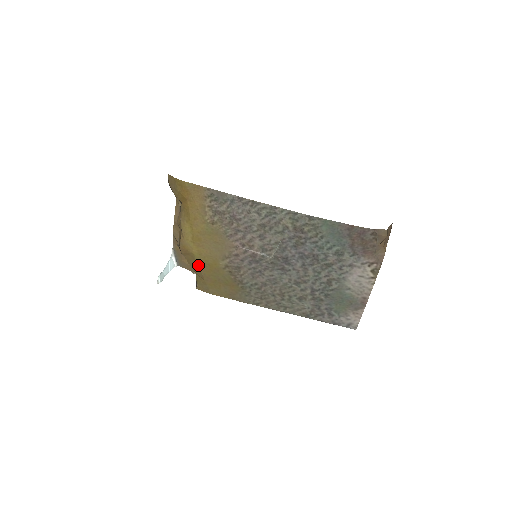
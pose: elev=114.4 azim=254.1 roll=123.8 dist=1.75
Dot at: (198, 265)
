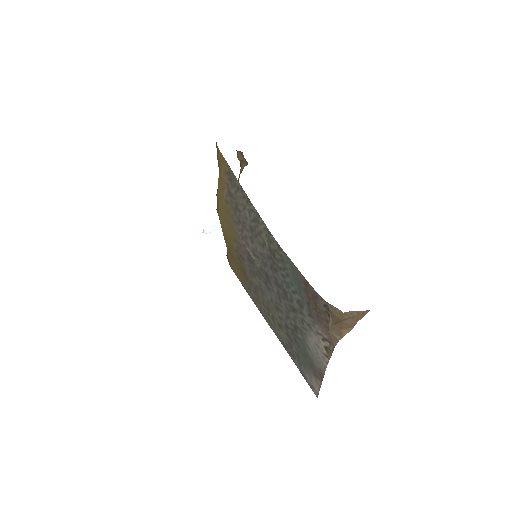
Dot at: (223, 235)
